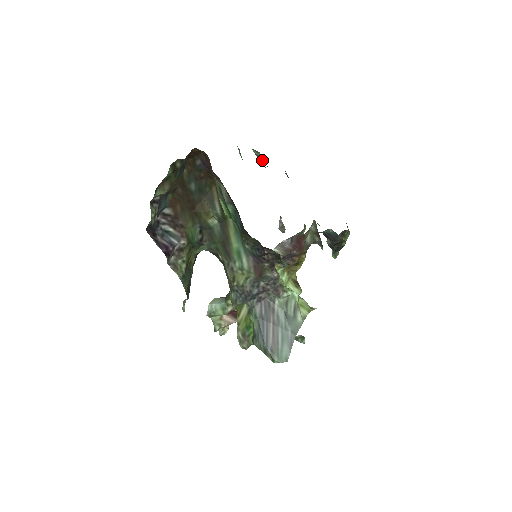
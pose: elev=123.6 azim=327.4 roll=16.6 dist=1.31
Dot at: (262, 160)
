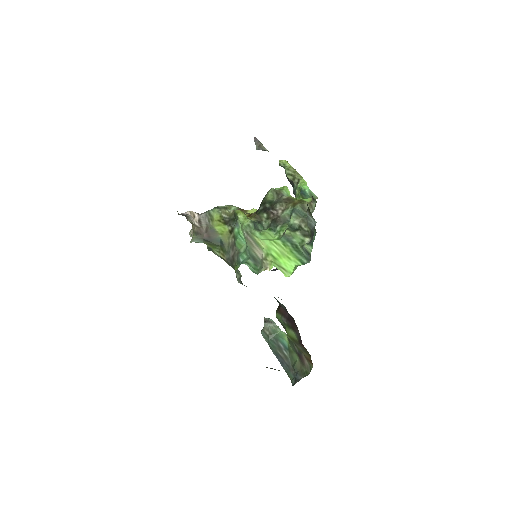
Dot at: (312, 222)
